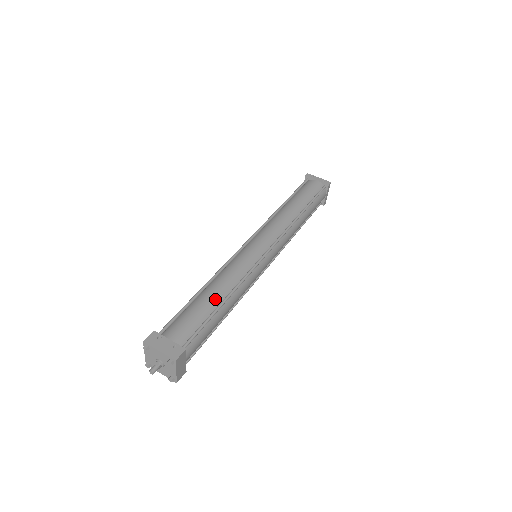
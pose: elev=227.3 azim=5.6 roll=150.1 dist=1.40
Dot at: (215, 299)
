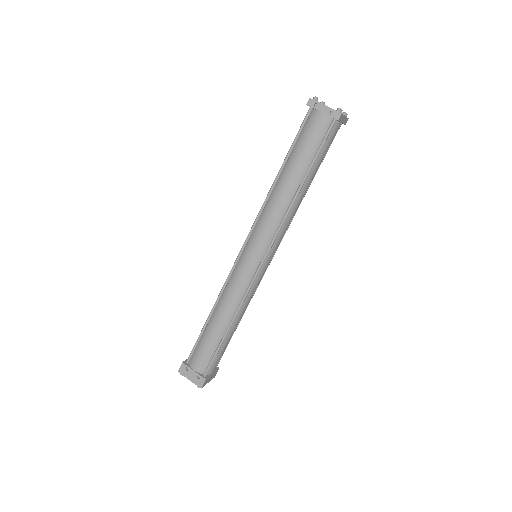
Dot at: (220, 330)
